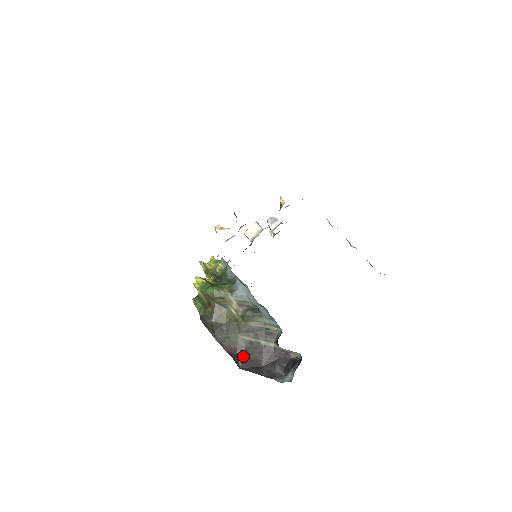
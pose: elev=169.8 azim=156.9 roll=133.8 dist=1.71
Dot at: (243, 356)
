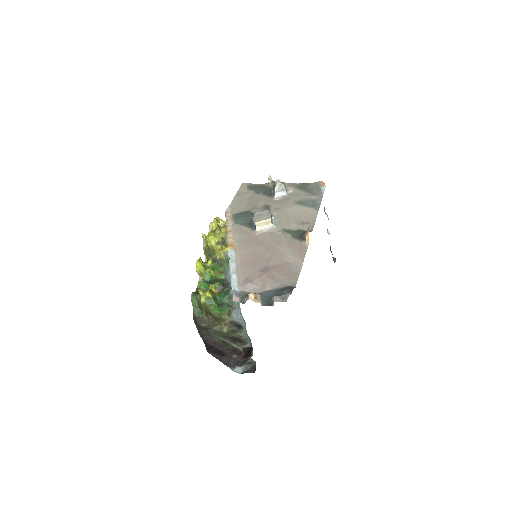
Dot at: (214, 347)
